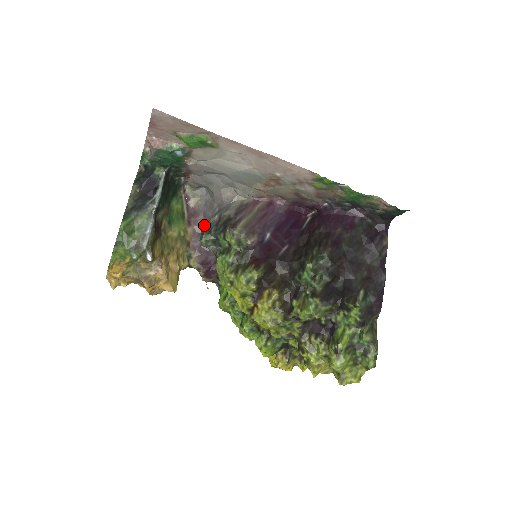
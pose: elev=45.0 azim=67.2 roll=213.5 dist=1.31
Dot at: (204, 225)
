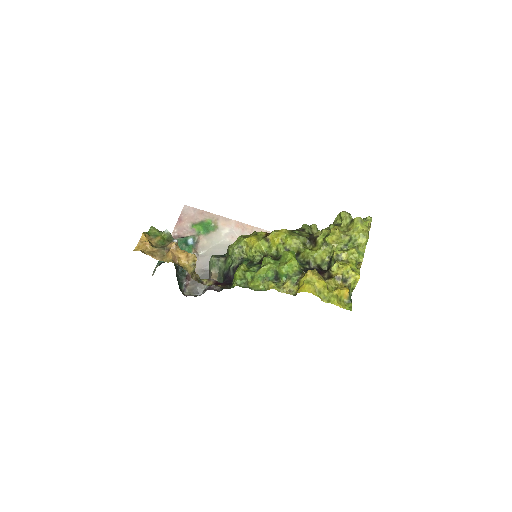
Dot at: occluded
